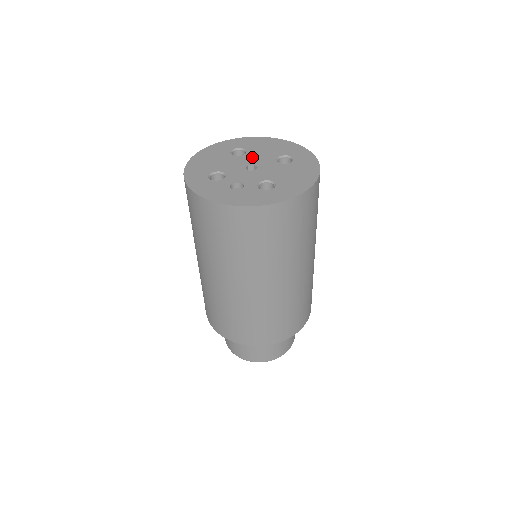
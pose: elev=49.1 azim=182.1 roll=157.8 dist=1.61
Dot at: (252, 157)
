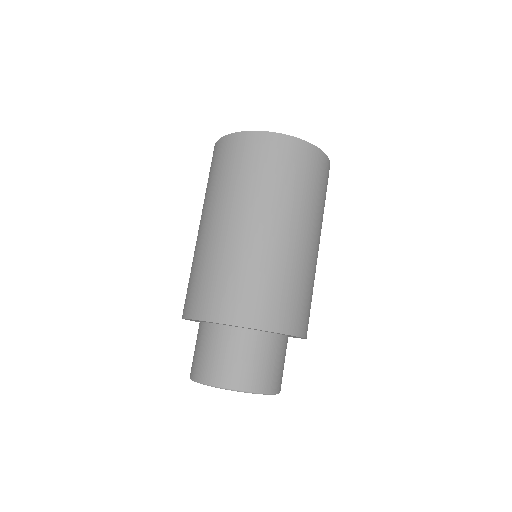
Dot at: occluded
